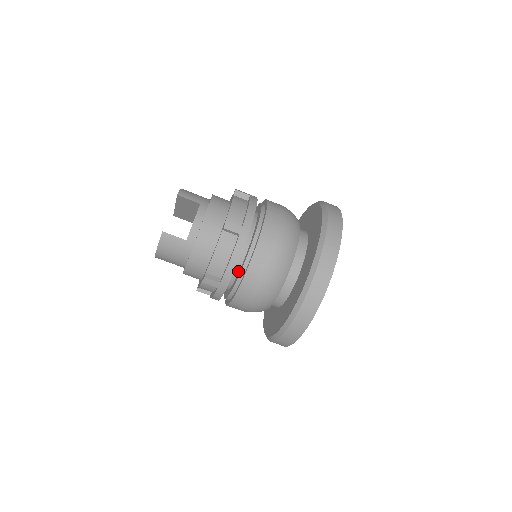
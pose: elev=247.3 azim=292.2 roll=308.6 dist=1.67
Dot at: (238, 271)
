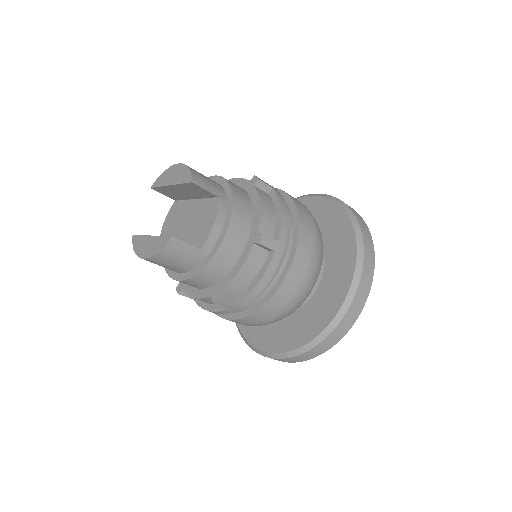
Dot at: occluded
